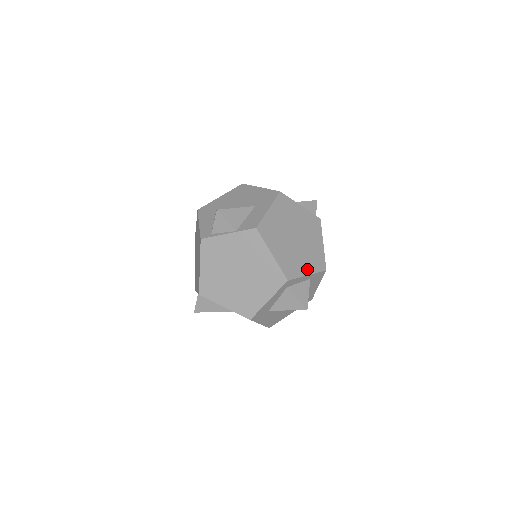
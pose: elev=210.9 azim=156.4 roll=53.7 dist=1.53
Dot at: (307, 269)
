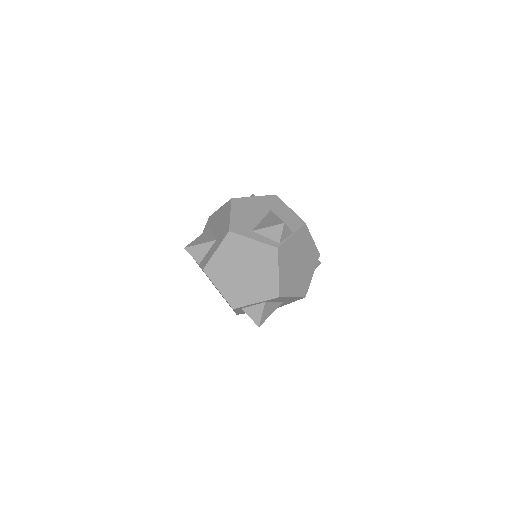
Dot at: (255, 298)
